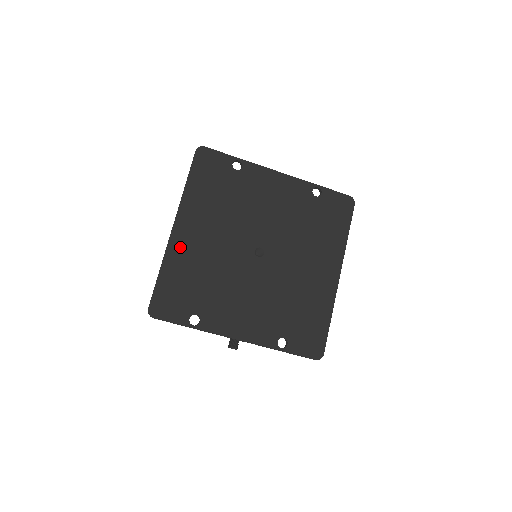
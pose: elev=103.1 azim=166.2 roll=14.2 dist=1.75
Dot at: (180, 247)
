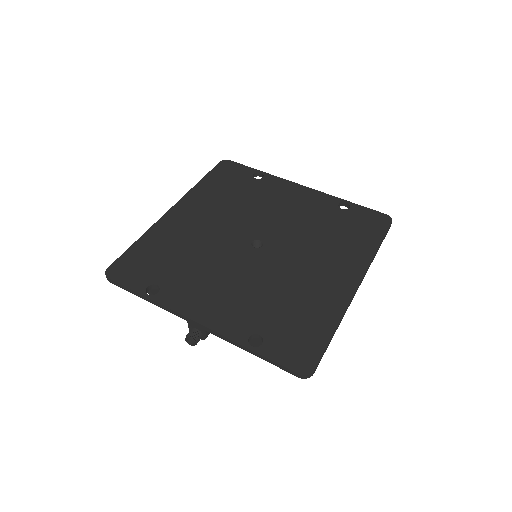
Dot at: (169, 225)
